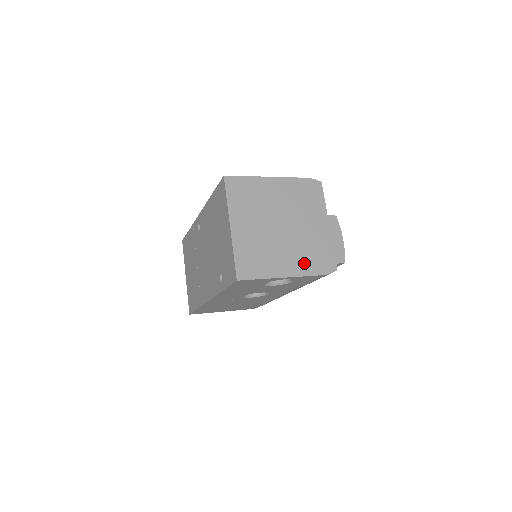
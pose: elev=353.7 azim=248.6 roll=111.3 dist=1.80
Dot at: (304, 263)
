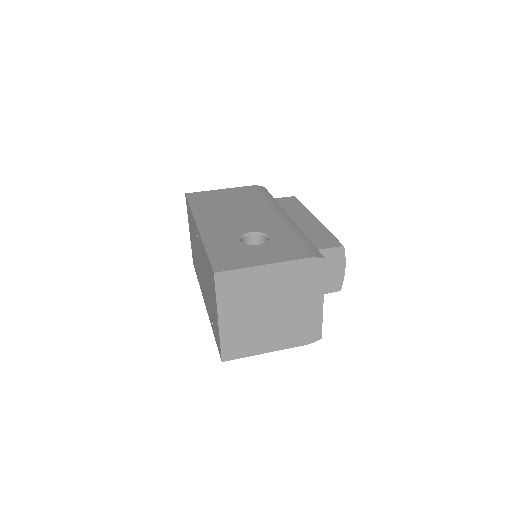
Dot at: (289, 338)
